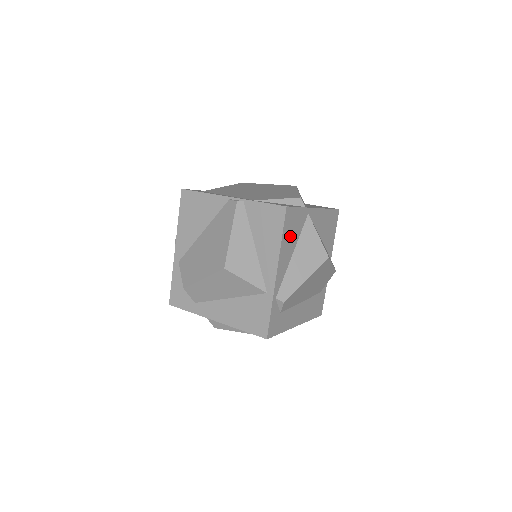
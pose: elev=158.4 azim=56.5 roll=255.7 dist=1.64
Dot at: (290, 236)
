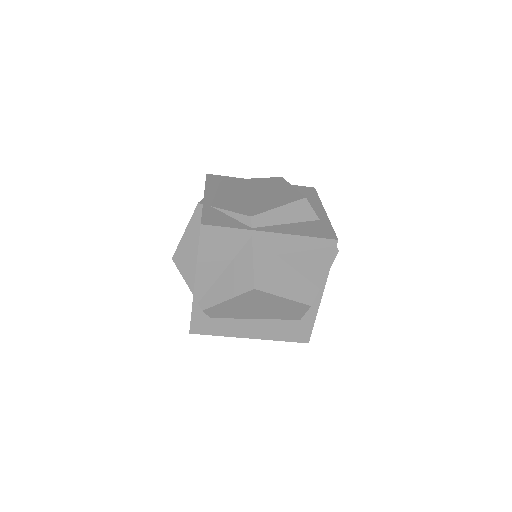
Dot at: (216, 253)
